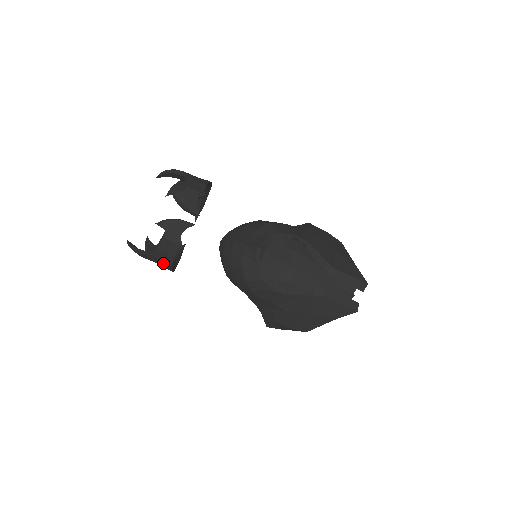
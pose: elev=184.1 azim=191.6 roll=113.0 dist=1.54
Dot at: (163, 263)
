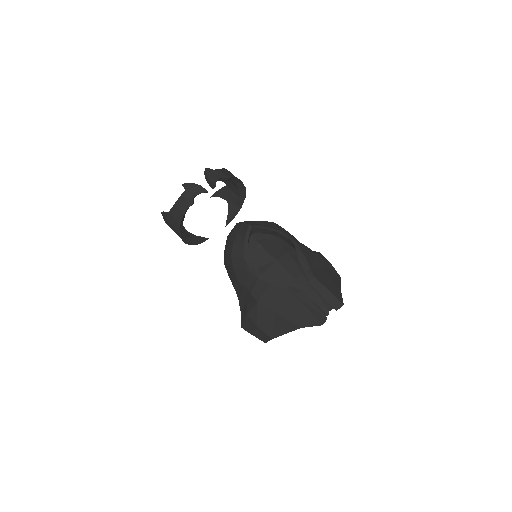
Dot at: (176, 224)
